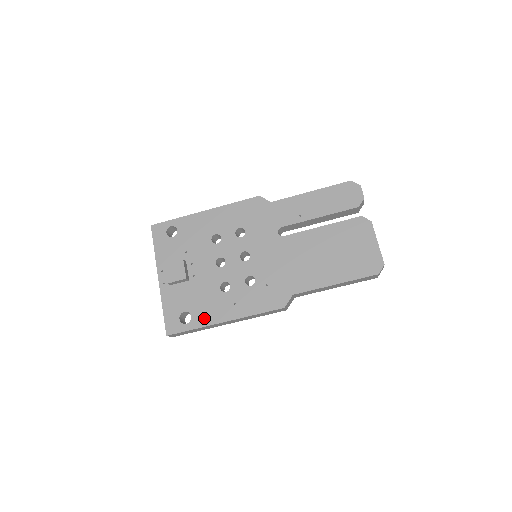
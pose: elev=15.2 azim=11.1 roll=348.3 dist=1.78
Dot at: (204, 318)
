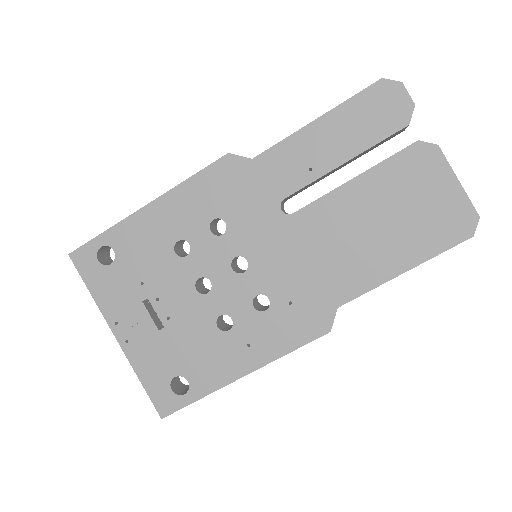
Dot at: (209, 379)
